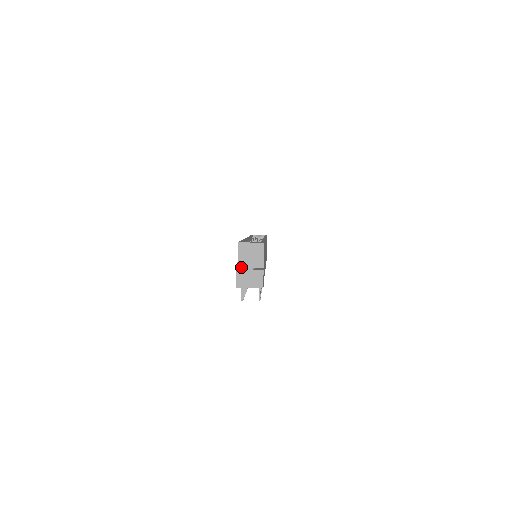
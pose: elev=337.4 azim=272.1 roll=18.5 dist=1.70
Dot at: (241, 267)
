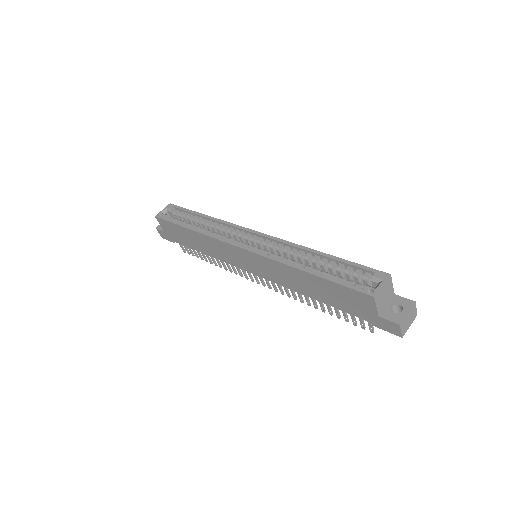
Dot at: (382, 313)
